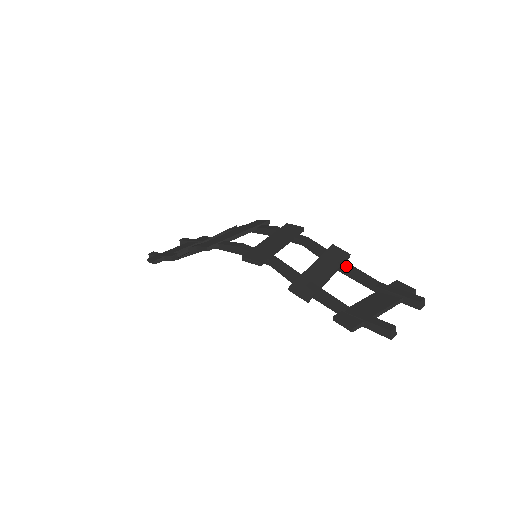
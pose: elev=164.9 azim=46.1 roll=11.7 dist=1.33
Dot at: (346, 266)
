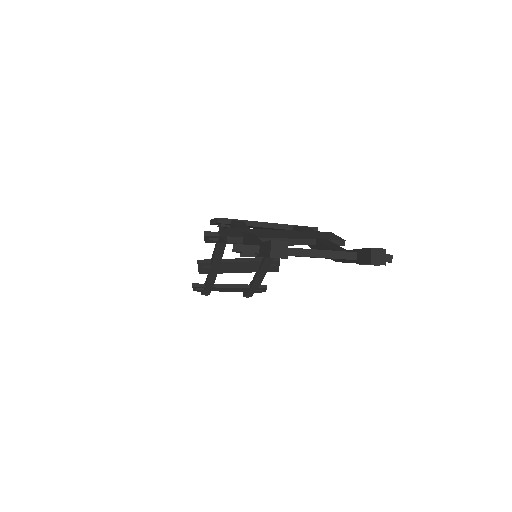
Dot at: (322, 240)
